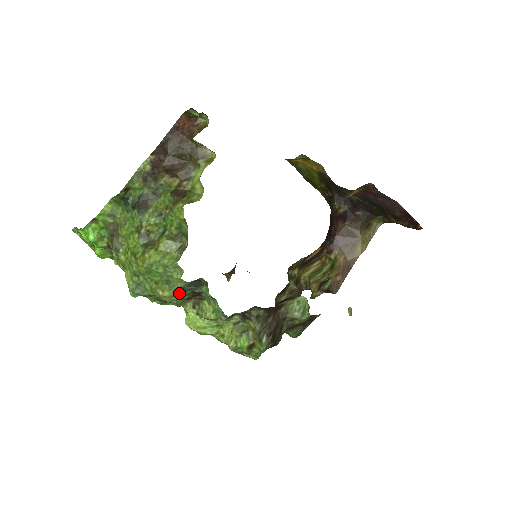
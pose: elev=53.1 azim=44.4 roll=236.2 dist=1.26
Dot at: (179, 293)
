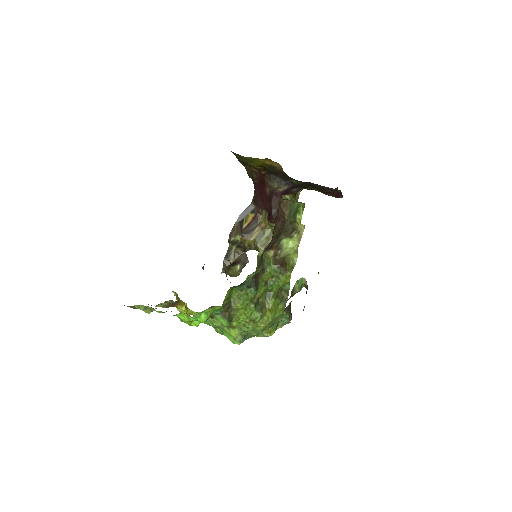
Dot at: occluded
